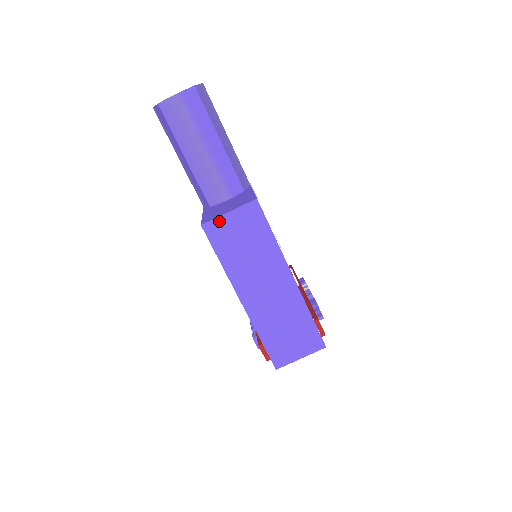
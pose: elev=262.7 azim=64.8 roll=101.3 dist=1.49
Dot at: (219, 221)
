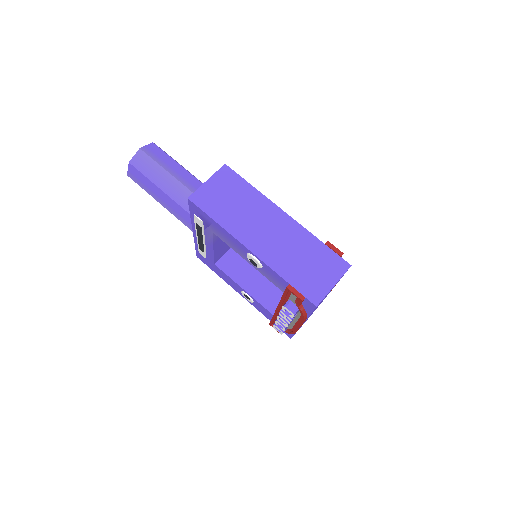
Dot at: (201, 190)
